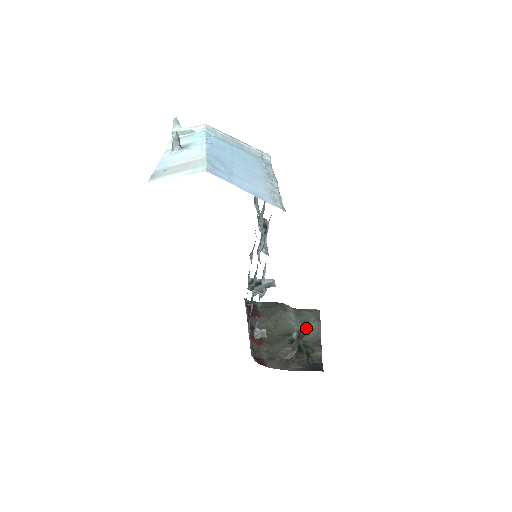
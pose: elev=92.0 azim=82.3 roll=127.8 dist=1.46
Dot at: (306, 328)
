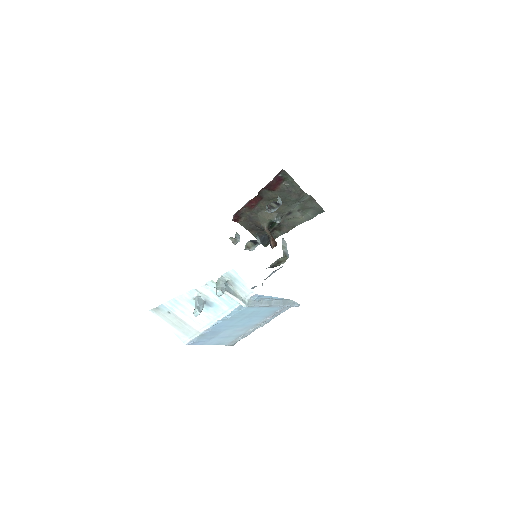
Dot at: occluded
